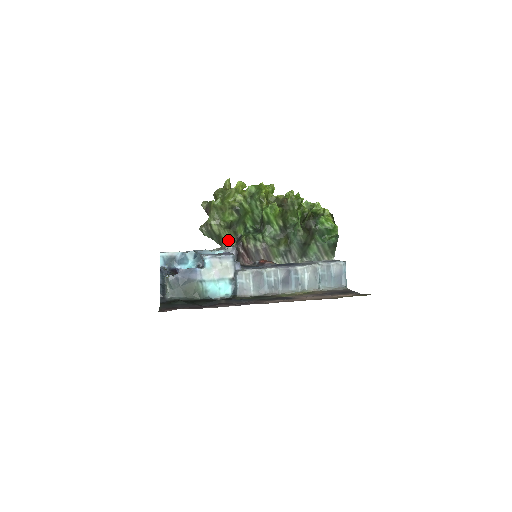
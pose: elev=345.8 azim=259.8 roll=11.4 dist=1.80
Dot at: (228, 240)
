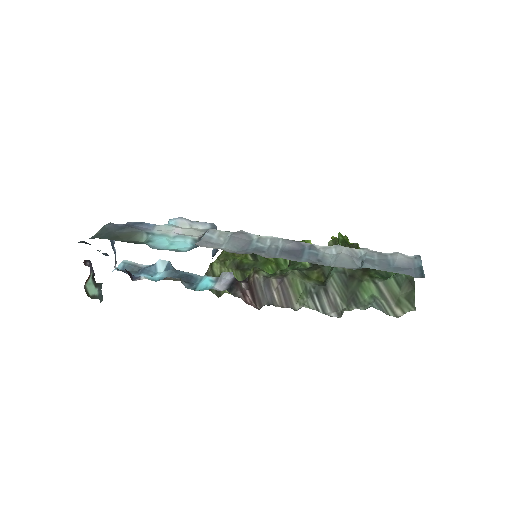
Dot at: occluded
